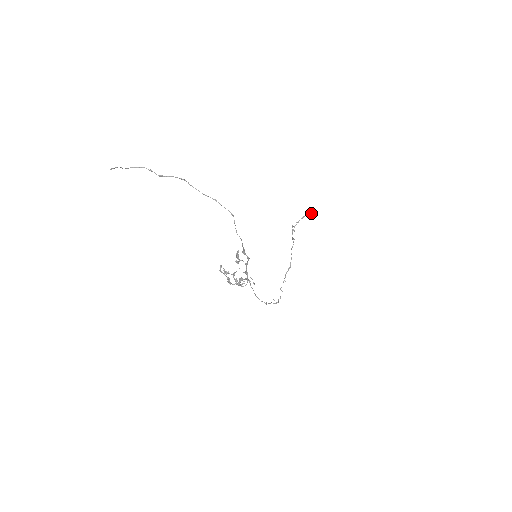
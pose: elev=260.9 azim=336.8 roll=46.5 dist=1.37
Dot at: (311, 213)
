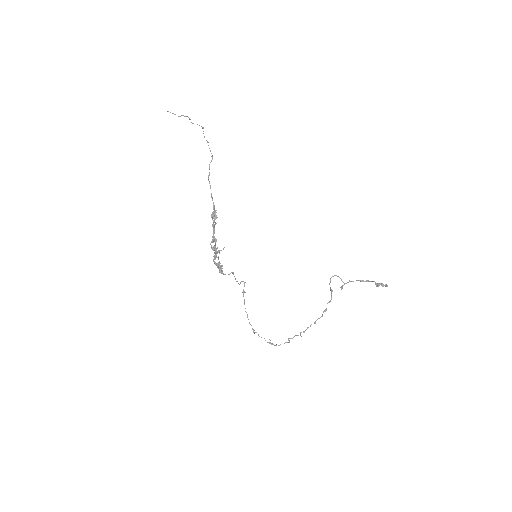
Dot at: occluded
